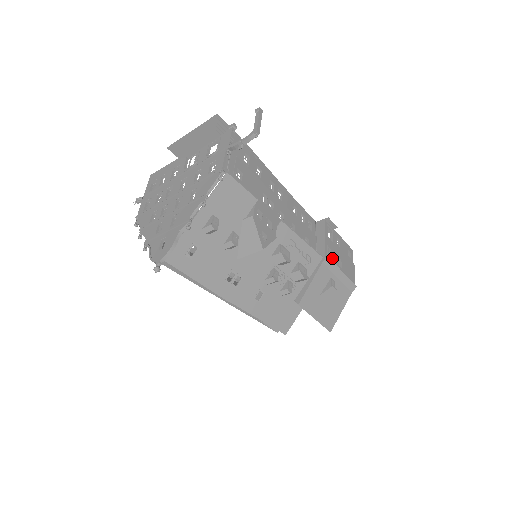
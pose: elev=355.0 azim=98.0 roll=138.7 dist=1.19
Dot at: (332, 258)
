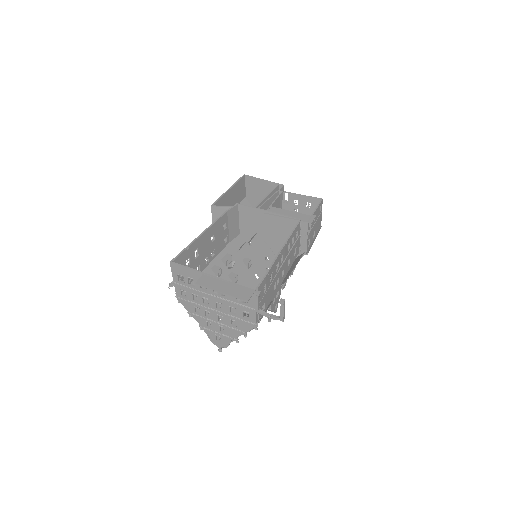
Dot at: (310, 243)
